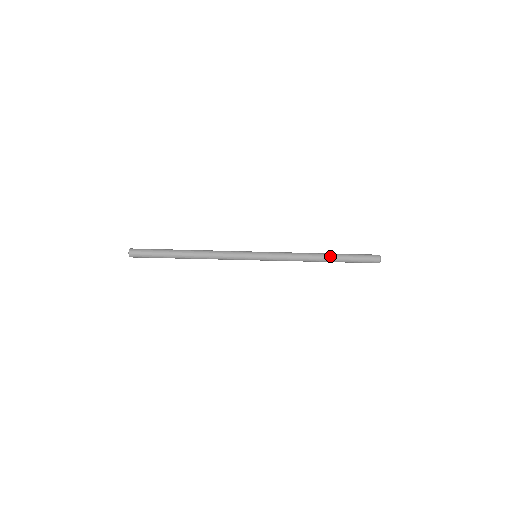
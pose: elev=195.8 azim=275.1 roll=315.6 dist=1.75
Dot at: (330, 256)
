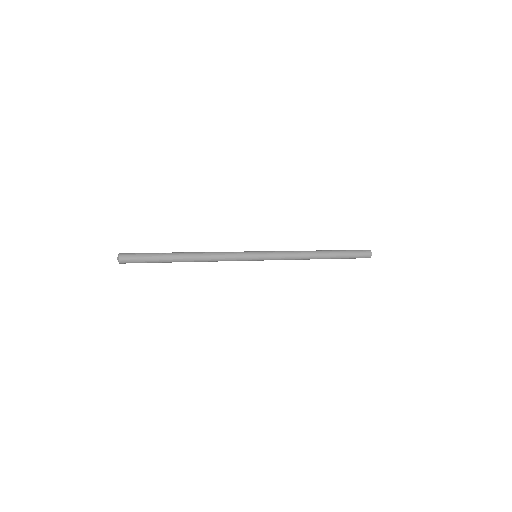
Dot at: (327, 251)
